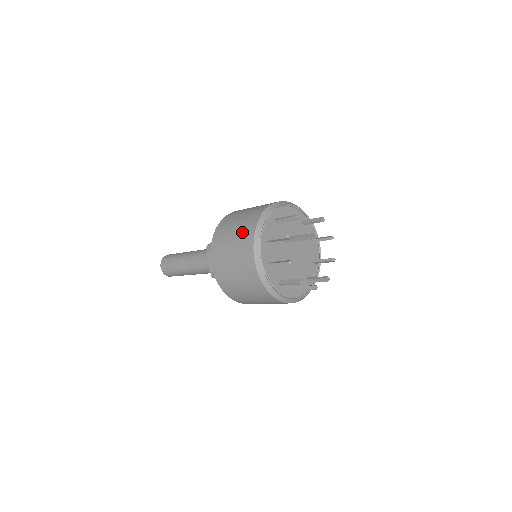
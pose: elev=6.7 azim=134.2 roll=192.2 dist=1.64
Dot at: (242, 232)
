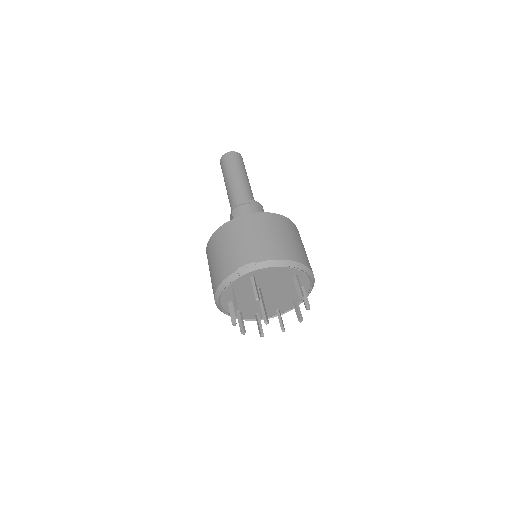
Dot at: (221, 265)
